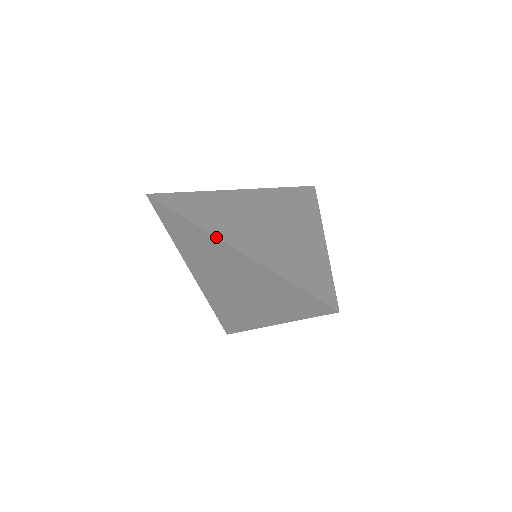
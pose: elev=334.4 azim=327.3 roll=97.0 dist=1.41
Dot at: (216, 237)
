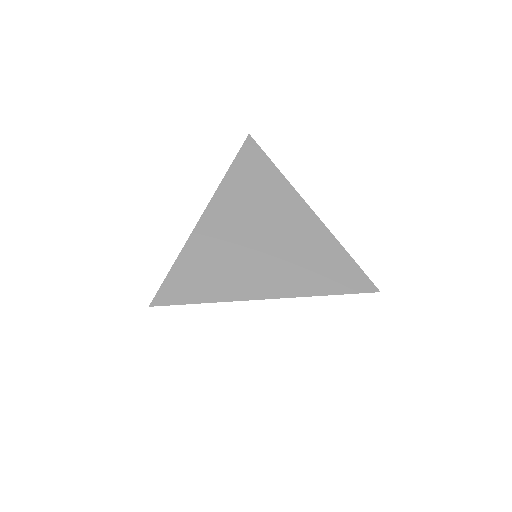
Dot at: occluded
